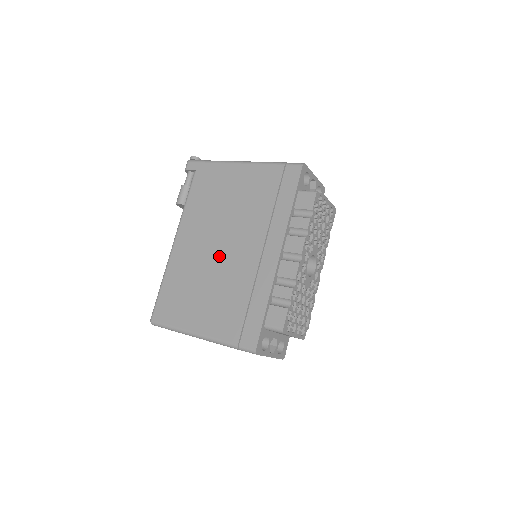
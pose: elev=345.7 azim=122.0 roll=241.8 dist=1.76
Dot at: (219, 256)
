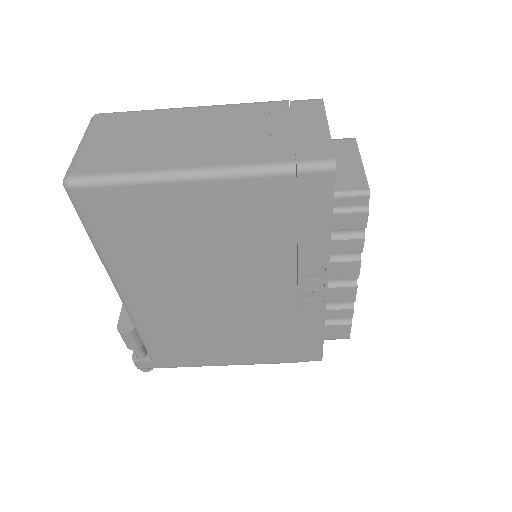
Dot at: occluded
